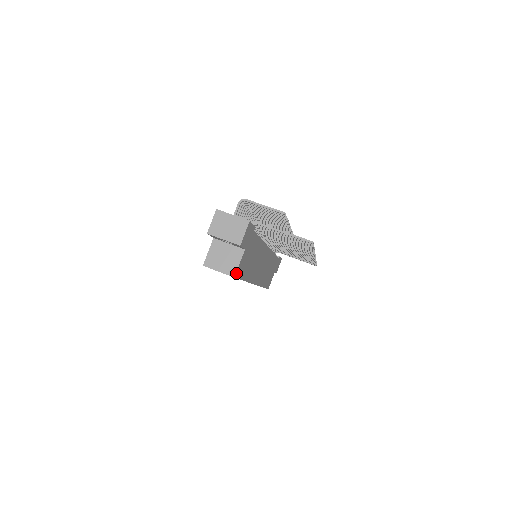
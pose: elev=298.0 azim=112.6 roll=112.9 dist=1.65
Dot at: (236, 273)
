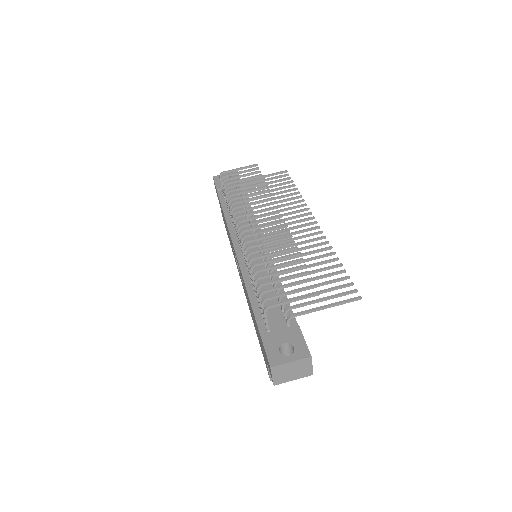
Dot at: occluded
